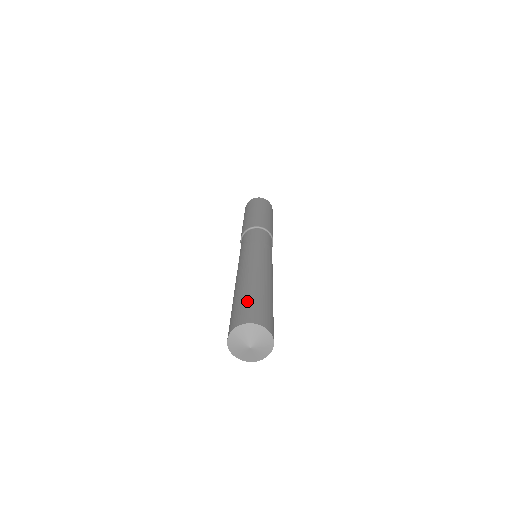
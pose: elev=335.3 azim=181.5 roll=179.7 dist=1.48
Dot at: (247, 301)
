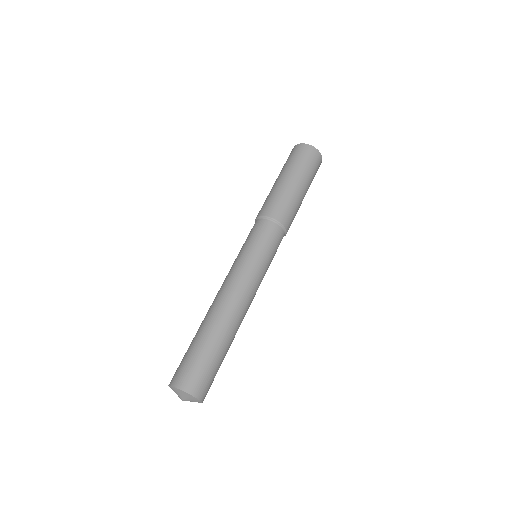
Dot at: (186, 353)
